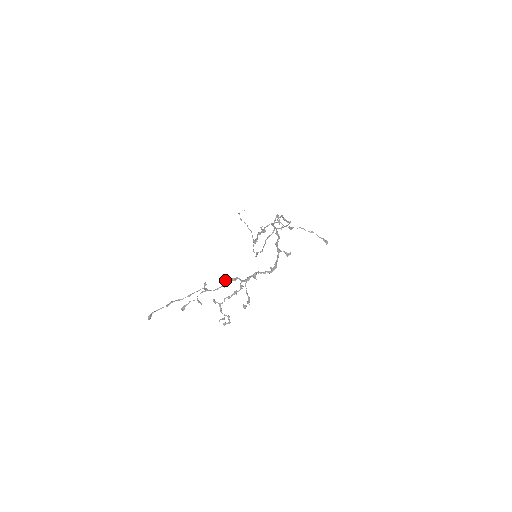
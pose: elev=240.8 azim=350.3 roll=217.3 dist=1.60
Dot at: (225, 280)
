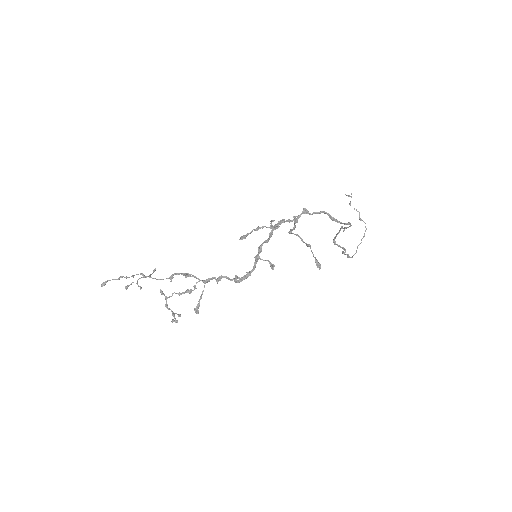
Dot at: (174, 273)
